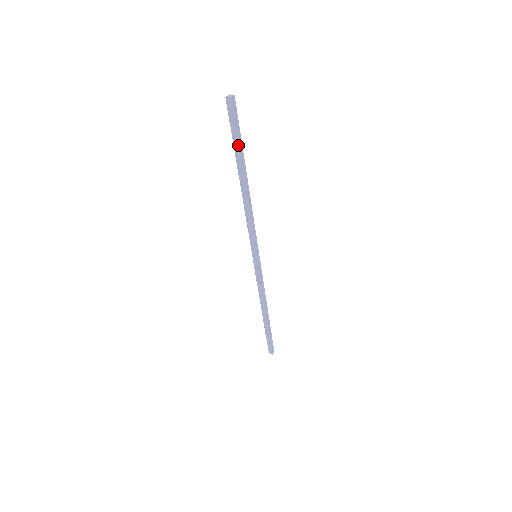
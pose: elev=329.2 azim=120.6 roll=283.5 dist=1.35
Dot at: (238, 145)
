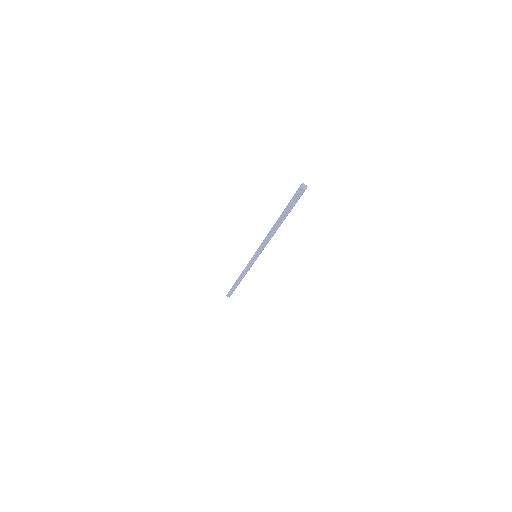
Dot at: (290, 210)
